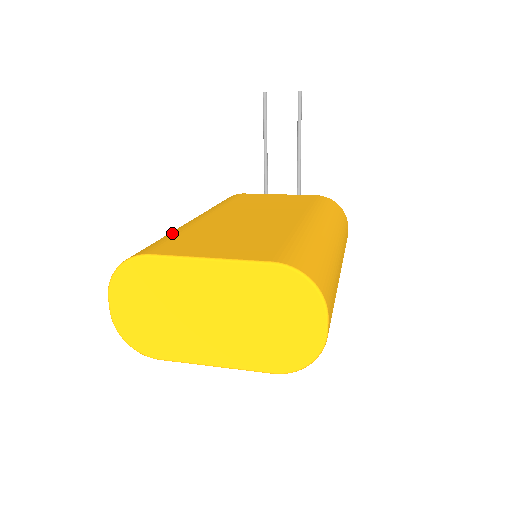
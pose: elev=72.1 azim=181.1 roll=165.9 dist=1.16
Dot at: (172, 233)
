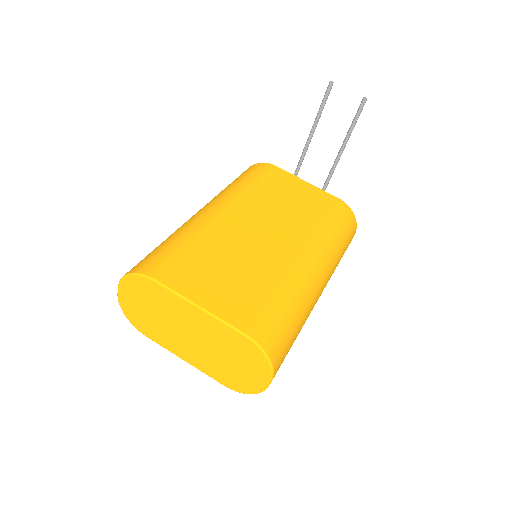
Dot at: (185, 239)
